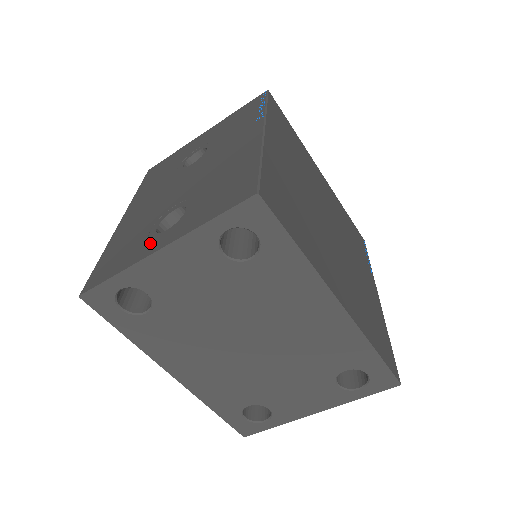
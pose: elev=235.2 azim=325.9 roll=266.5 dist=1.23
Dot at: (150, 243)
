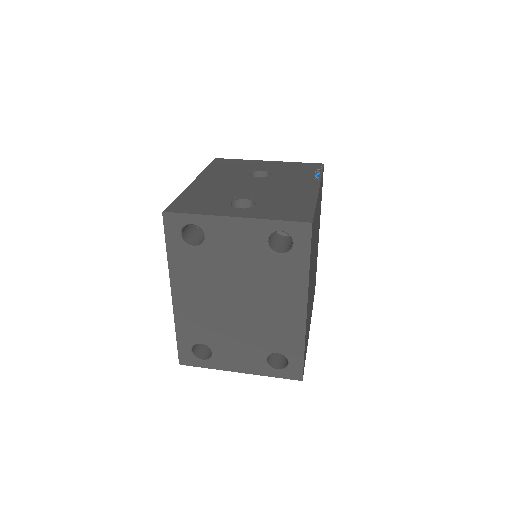
Dot at: (226, 209)
